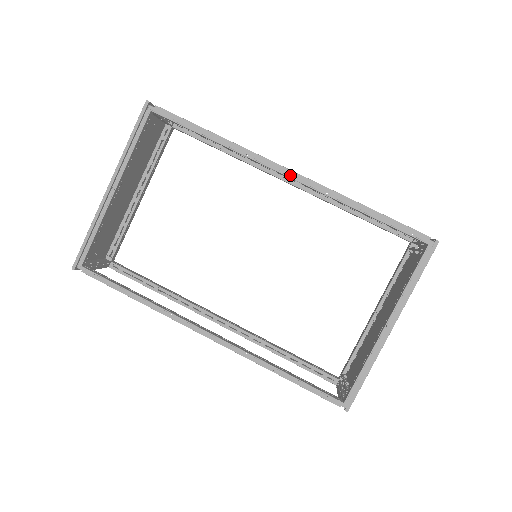
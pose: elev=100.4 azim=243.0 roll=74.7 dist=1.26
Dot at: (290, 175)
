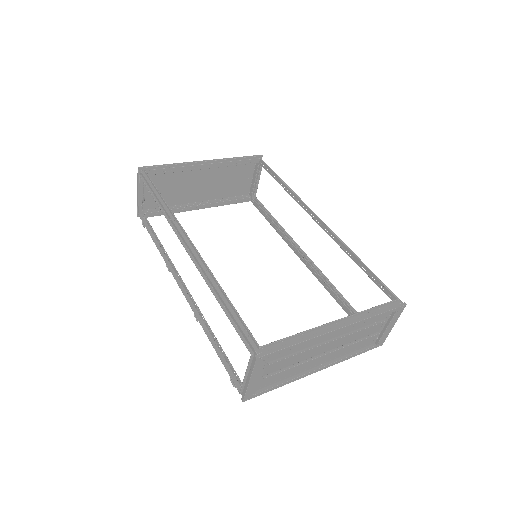
Dot at: (320, 220)
